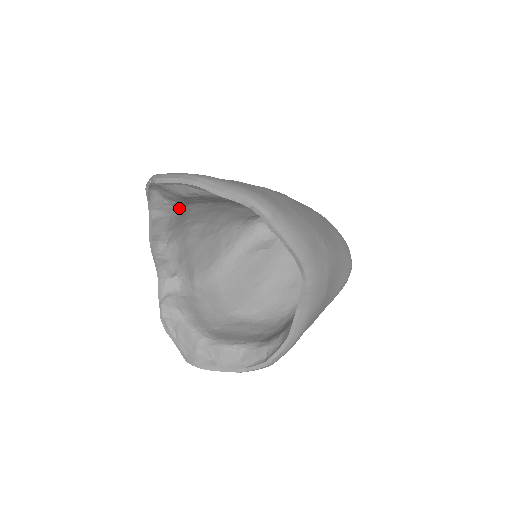
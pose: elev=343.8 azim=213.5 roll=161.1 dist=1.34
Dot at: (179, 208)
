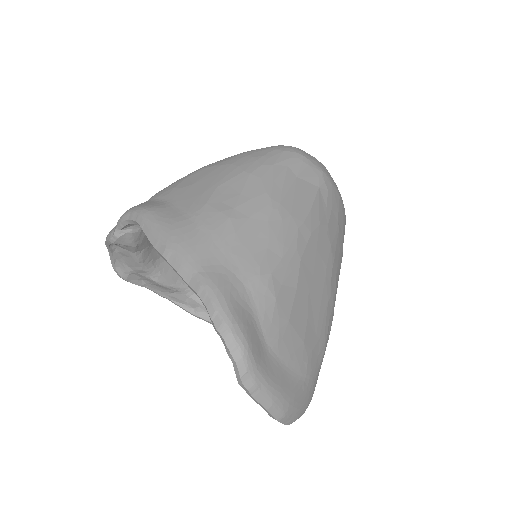
Dot at: occluded
